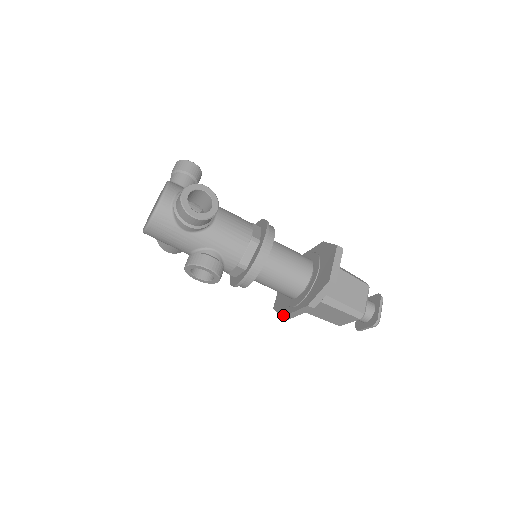
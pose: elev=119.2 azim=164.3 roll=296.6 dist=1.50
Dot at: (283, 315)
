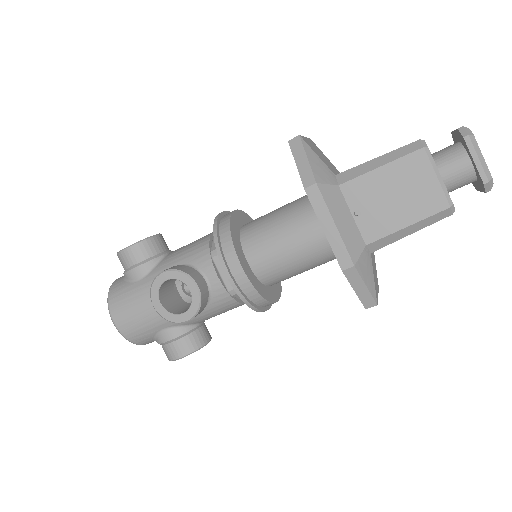
Dot at: occluded
